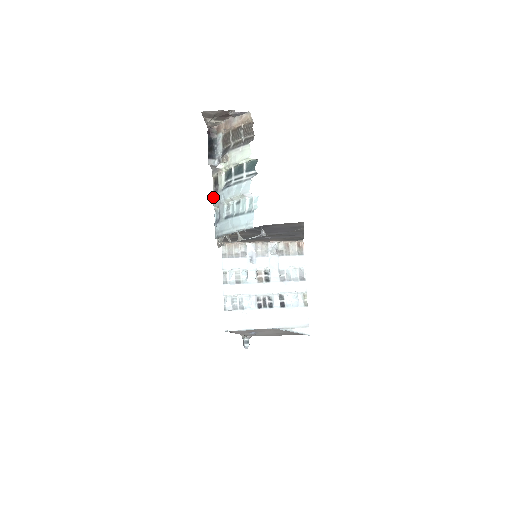
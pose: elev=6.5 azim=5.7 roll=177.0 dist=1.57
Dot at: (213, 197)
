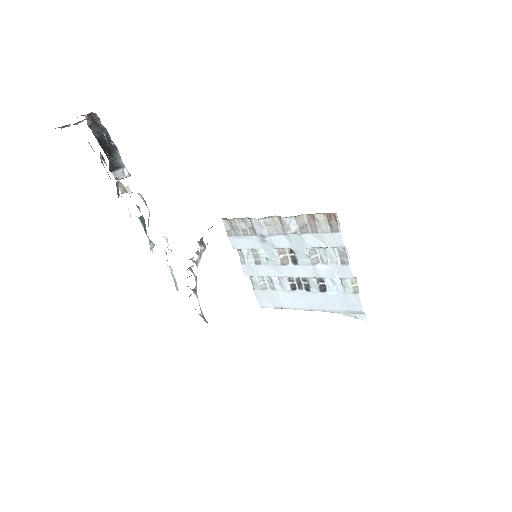
Dot at: occluded
